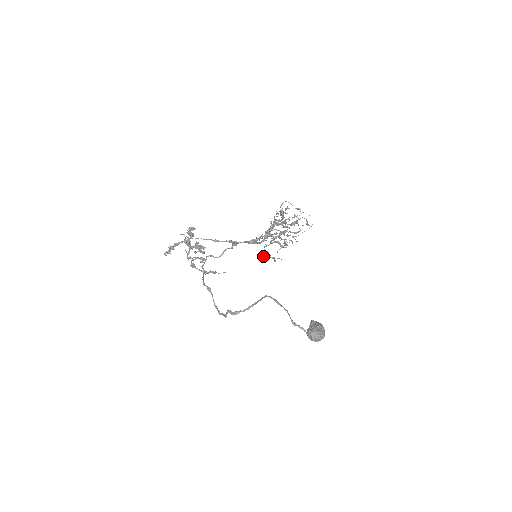
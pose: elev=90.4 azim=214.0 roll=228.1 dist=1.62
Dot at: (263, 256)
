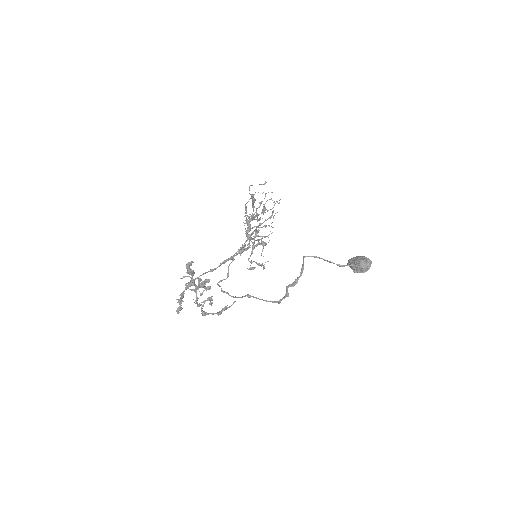
Dot at: (253, 268)
